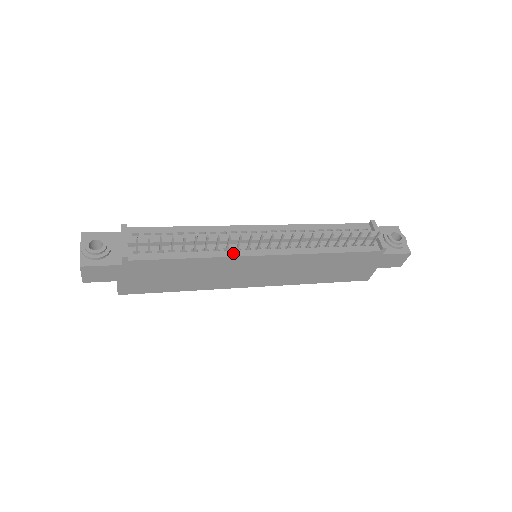
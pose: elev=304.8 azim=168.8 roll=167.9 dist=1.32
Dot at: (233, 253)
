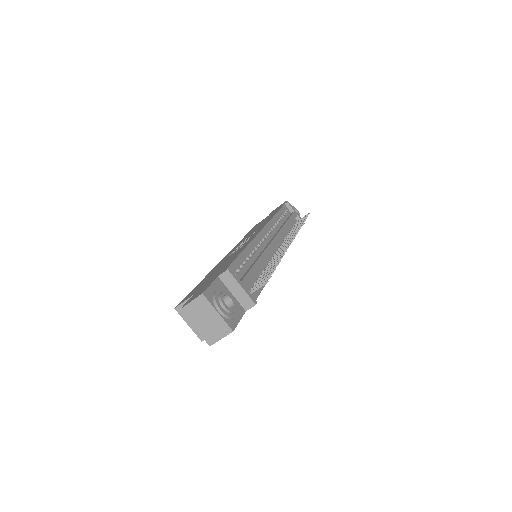
Dot at: occluded
